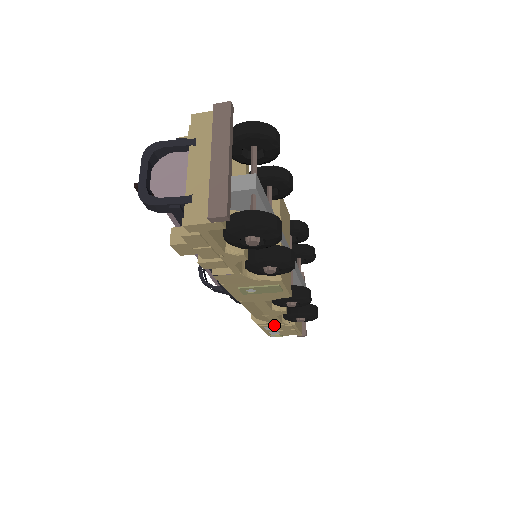
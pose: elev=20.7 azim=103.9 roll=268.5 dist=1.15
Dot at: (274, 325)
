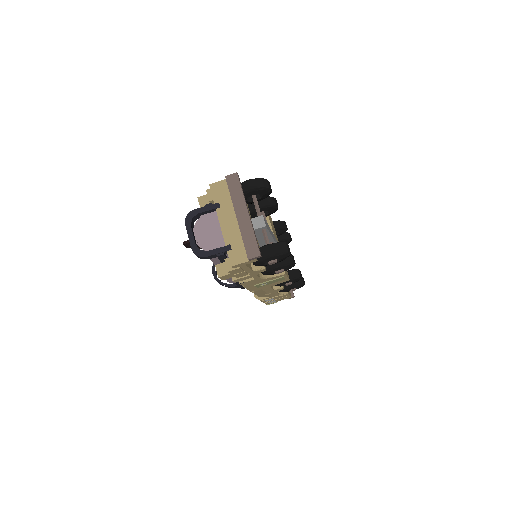
Dot at: (273, 298)
